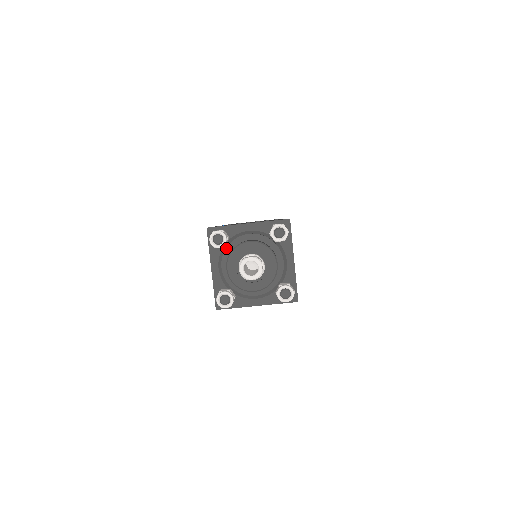
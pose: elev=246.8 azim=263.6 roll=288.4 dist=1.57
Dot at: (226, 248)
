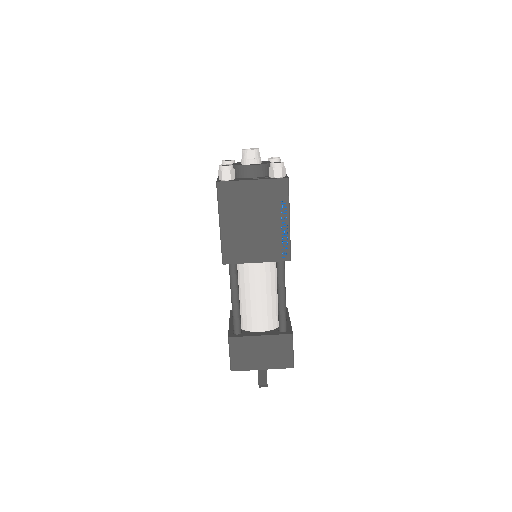
Dot at: occluded
